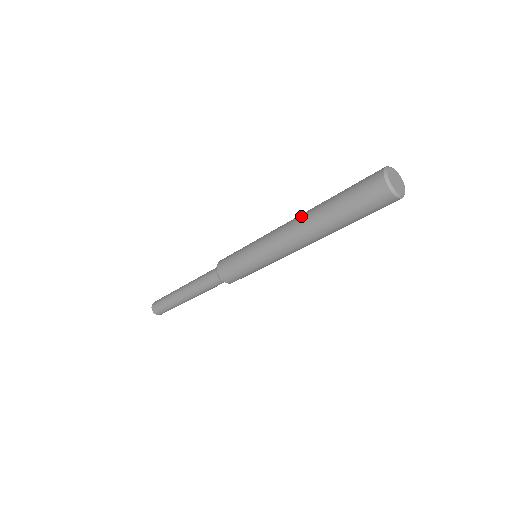
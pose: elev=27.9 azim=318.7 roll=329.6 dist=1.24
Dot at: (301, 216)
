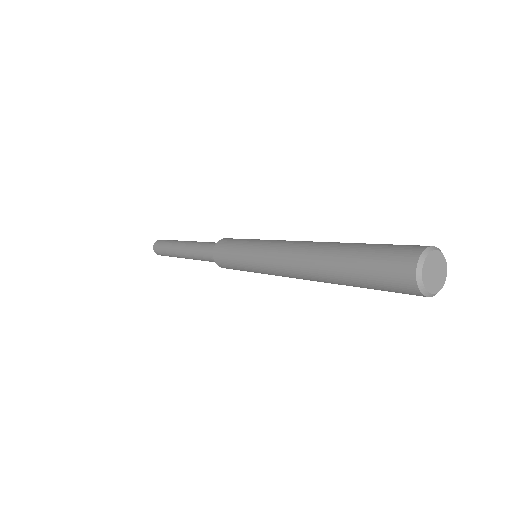
Dot at: (305, 259)
